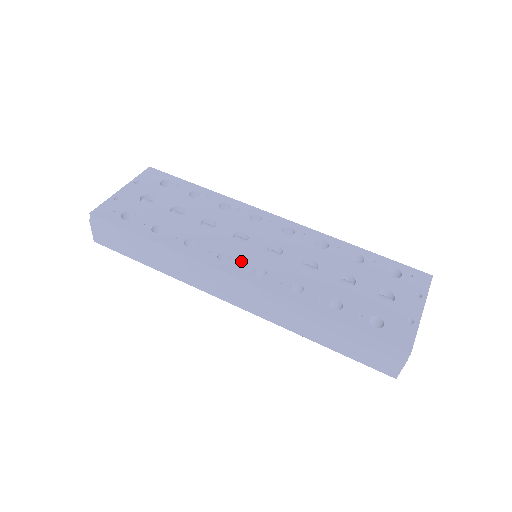
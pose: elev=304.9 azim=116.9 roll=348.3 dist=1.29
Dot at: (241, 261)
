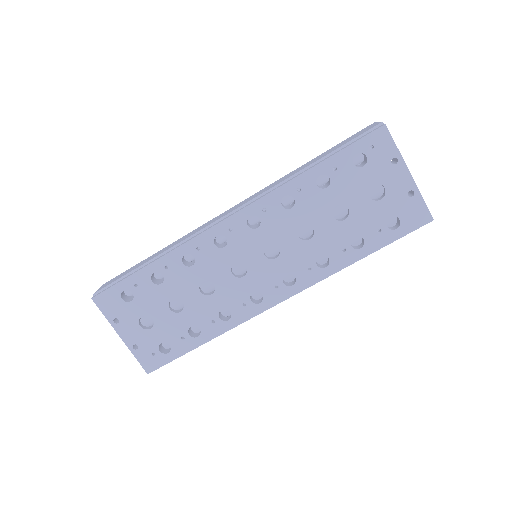
Dot at: (269, 287)
